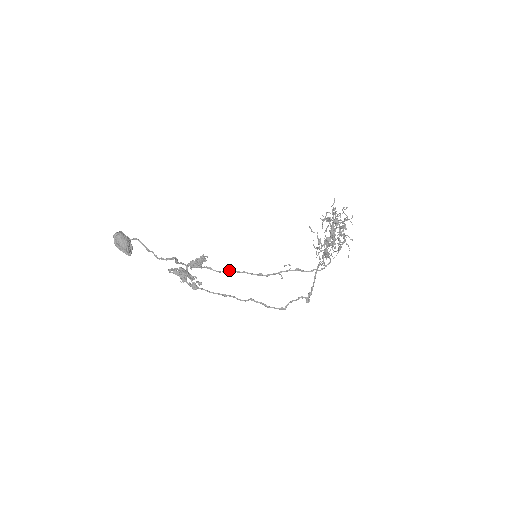
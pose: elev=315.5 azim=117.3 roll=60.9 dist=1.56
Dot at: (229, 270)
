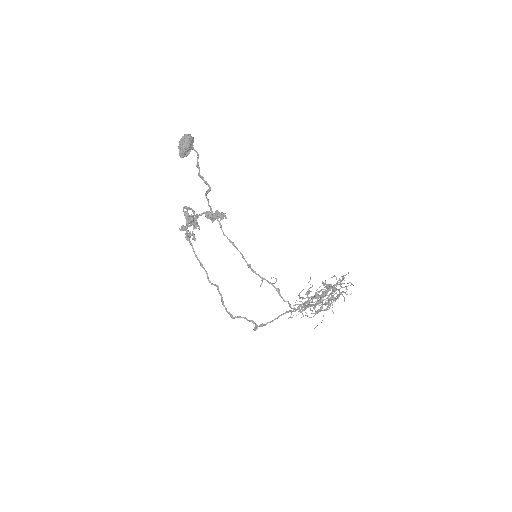
Dot at: occluded
